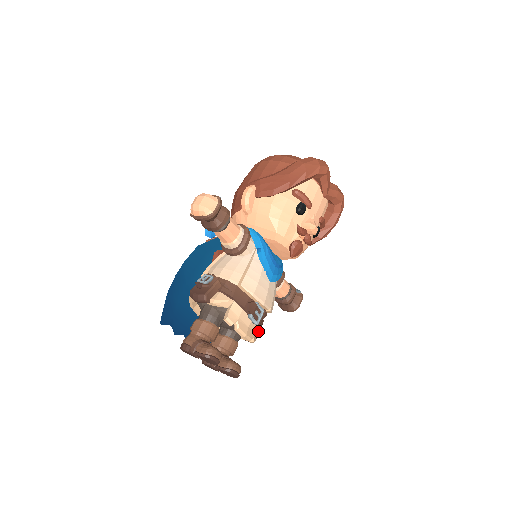
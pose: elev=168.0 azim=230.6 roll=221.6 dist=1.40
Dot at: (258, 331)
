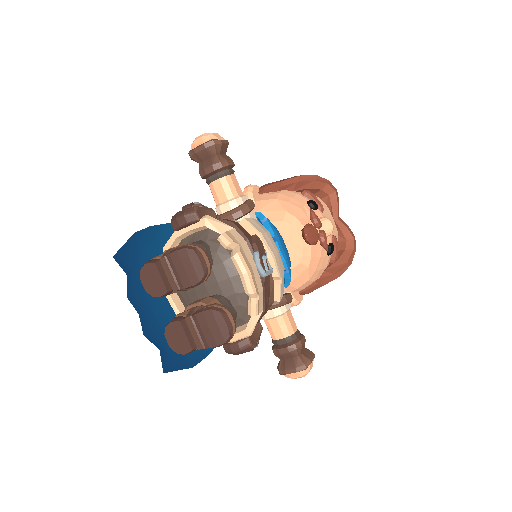
Dot at: (261, 311)
